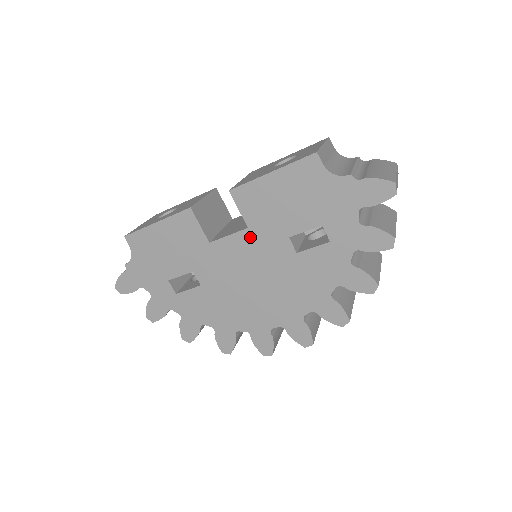
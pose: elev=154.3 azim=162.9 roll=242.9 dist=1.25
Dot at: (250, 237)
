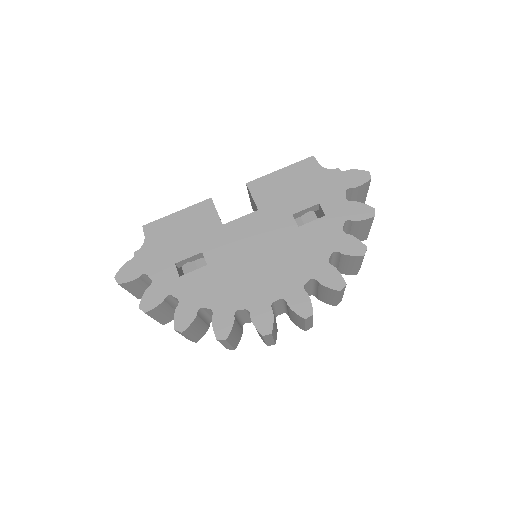
Dot at: (259, 217)
